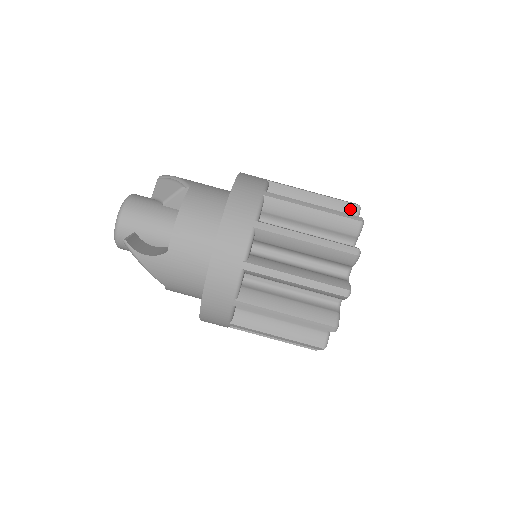
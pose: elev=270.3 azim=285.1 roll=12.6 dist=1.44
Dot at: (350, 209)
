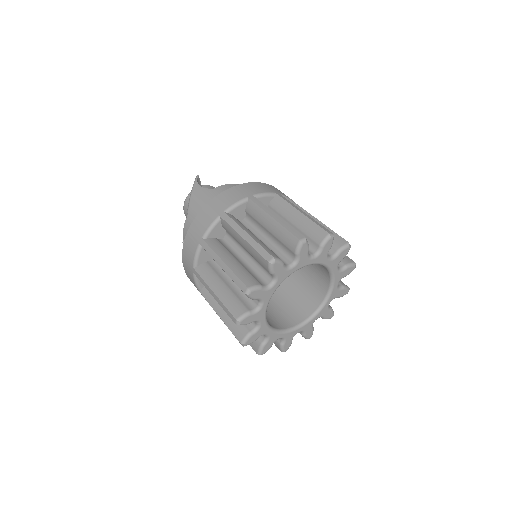
Dot at: (347, 259)
